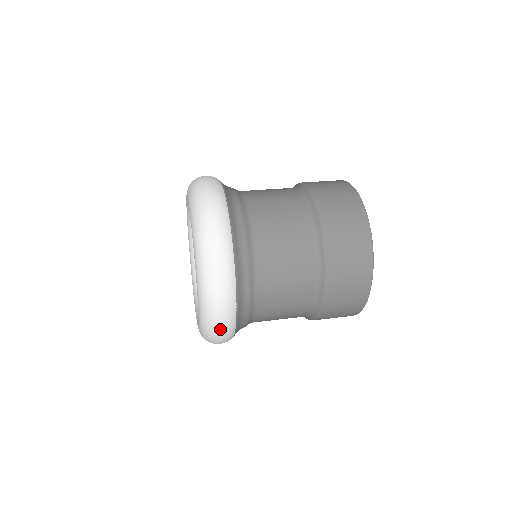
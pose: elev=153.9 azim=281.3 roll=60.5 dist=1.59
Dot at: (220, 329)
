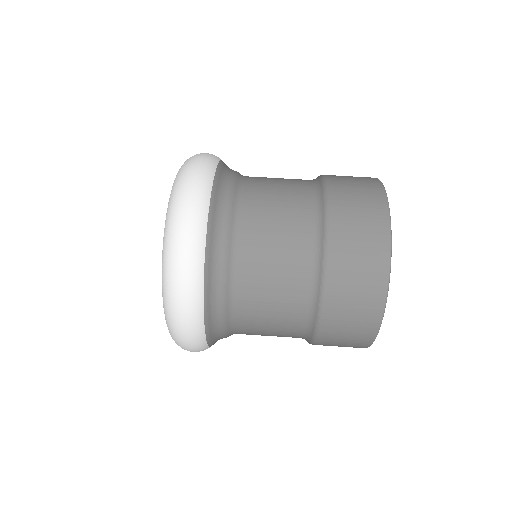
Dot at: (187, 348)
